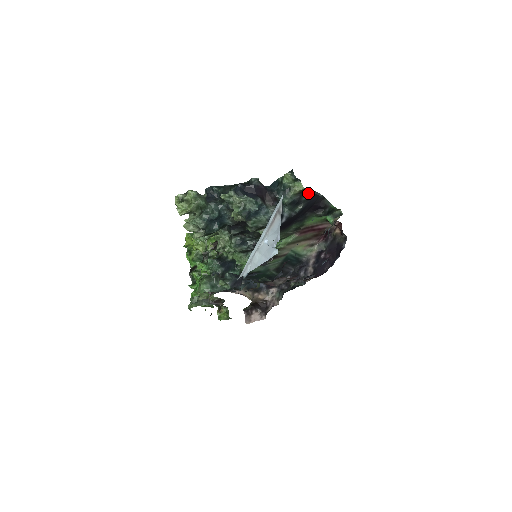
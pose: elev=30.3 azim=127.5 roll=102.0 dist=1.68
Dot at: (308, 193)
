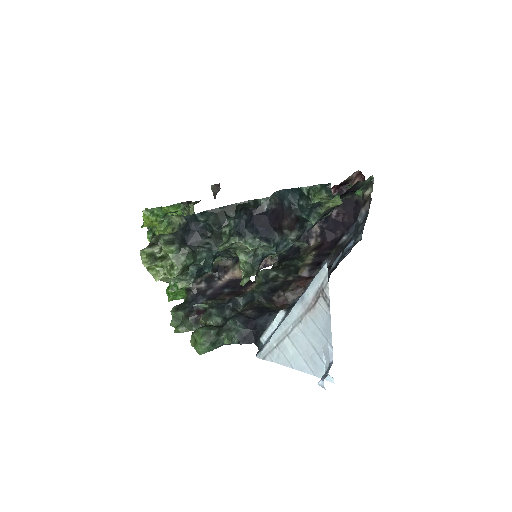
Dot at: (344, 198)
